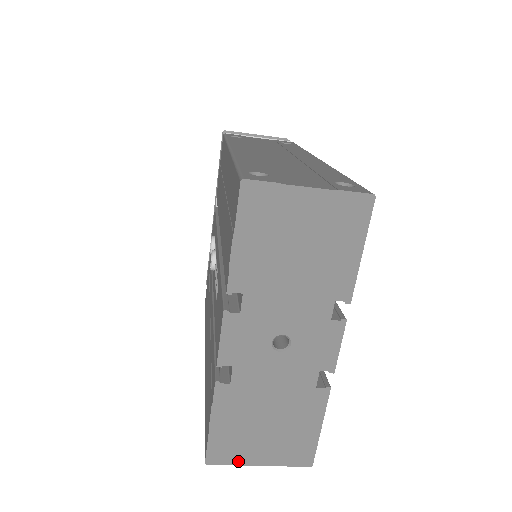
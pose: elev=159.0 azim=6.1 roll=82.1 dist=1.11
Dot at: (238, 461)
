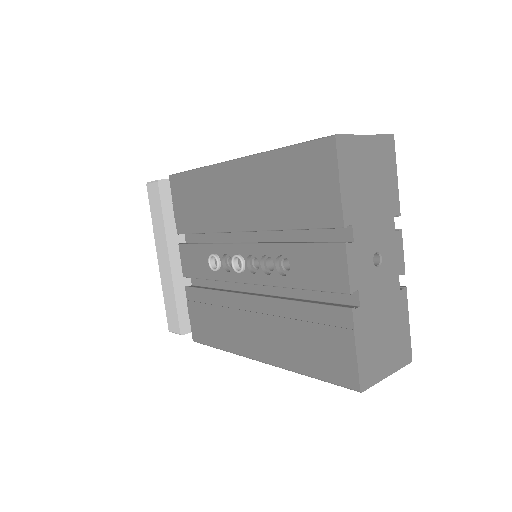
Dot at: (377, 379)
